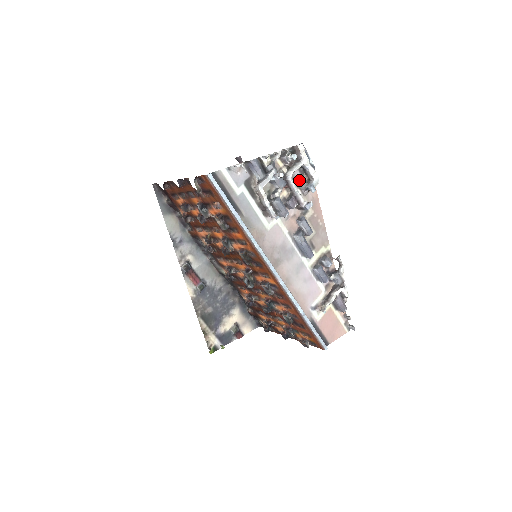
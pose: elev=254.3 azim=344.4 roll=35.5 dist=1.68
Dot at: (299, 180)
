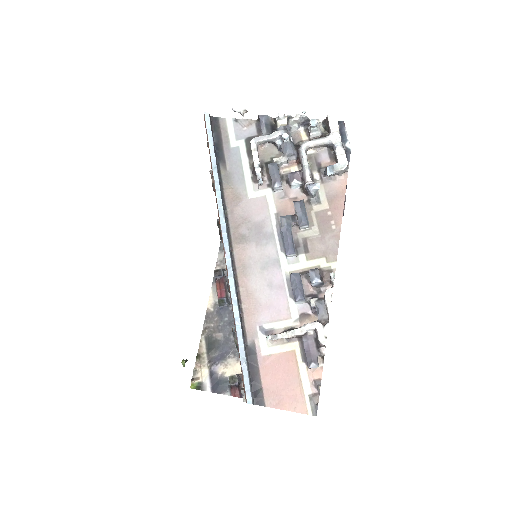
Dot at: (324, 163)
